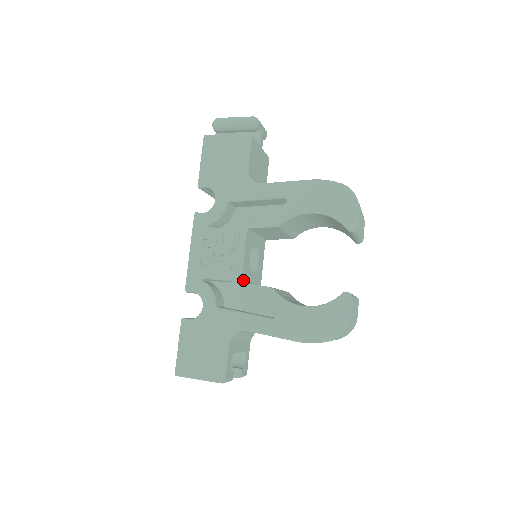
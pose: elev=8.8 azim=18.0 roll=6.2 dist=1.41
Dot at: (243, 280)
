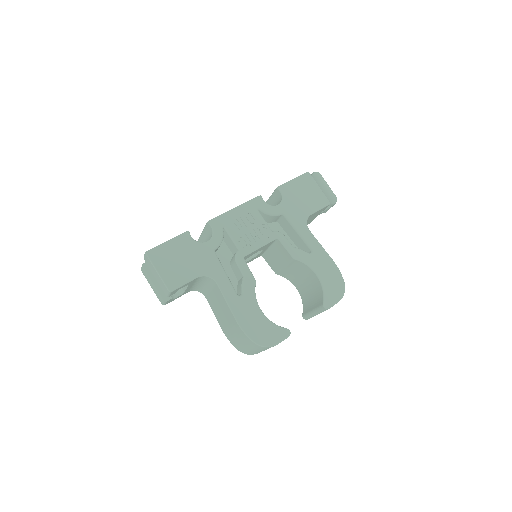
Dot at: occluded
